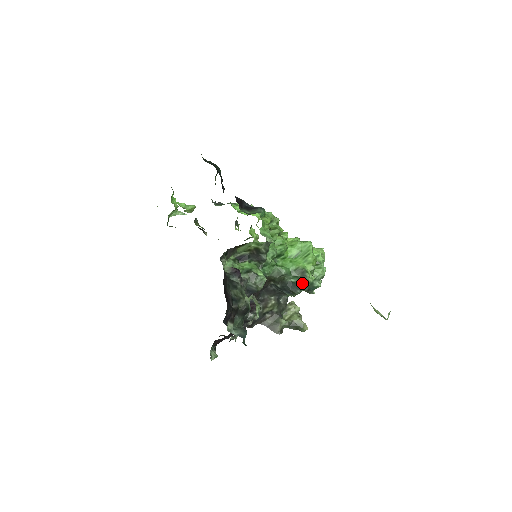
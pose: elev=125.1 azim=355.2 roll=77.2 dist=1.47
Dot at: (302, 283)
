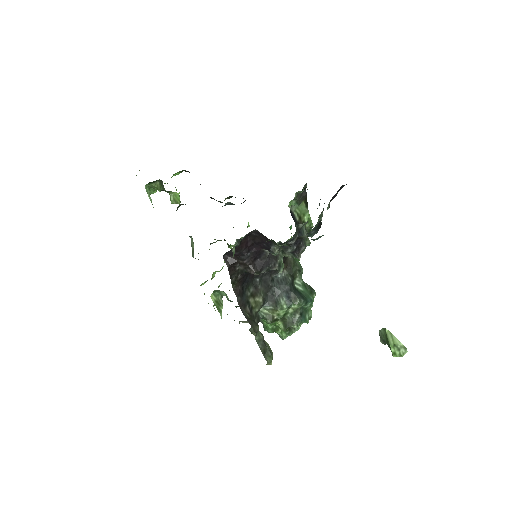
Dot at: (308, 296)
